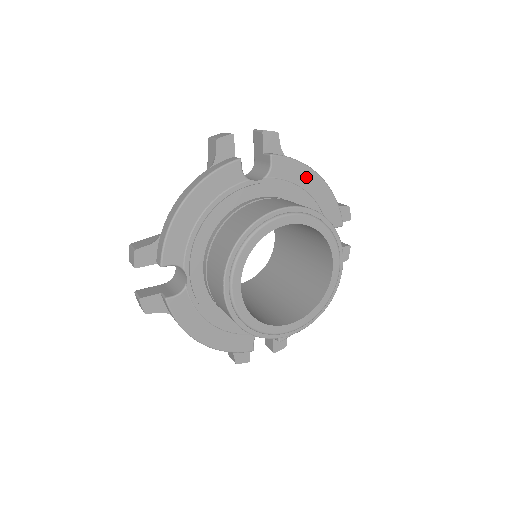
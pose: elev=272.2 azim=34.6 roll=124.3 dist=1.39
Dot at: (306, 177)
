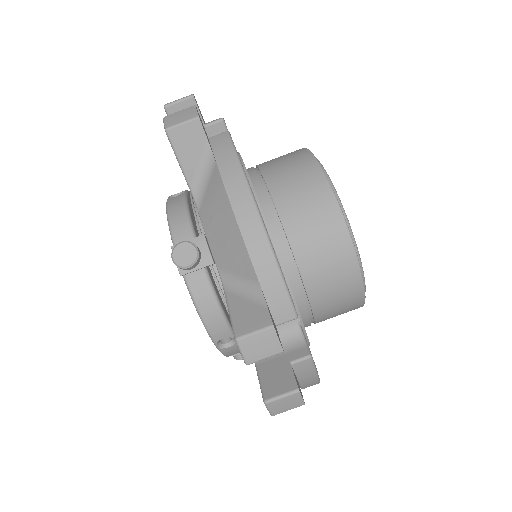
Dot at: occluded
